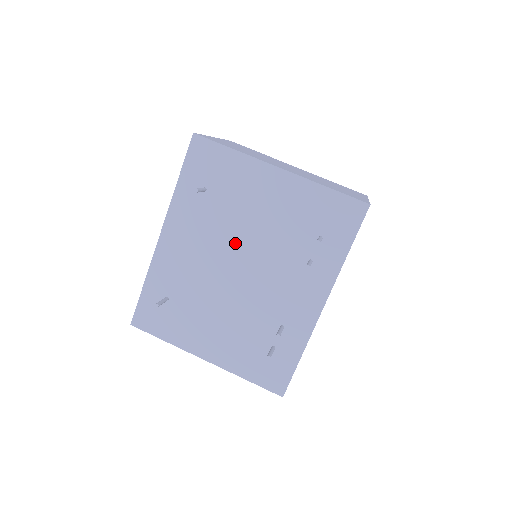
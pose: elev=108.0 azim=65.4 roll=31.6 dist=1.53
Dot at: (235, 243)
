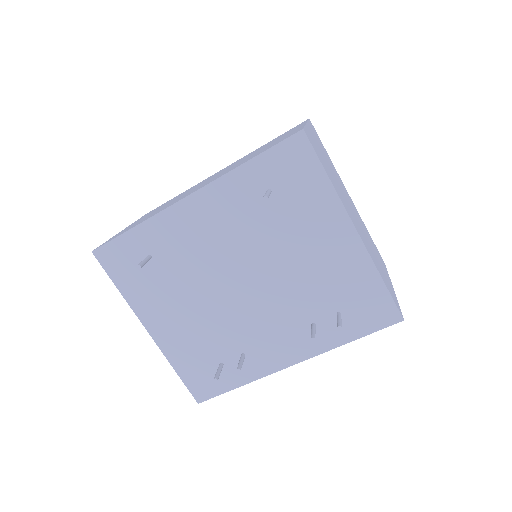
Dot at: (258, 260)
